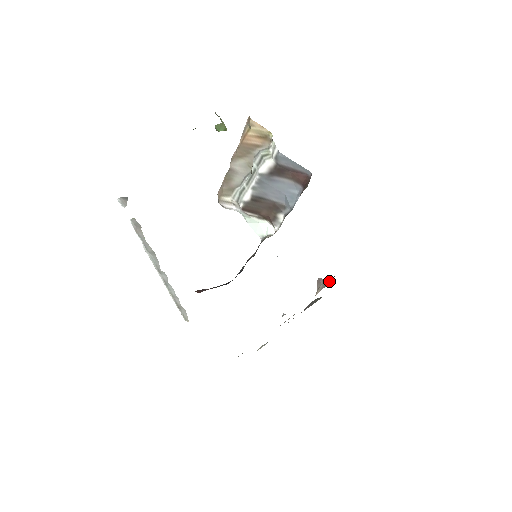
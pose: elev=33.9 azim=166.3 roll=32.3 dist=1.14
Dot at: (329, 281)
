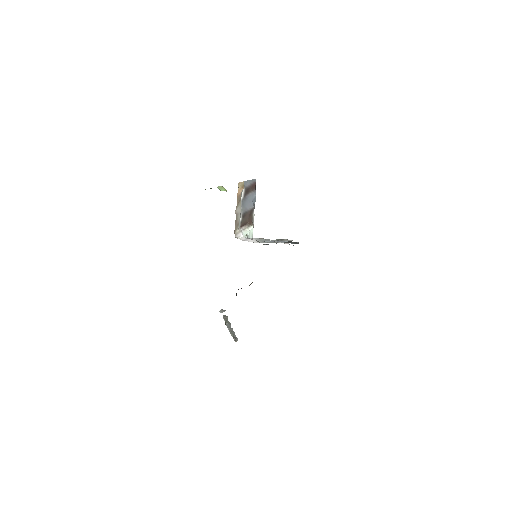
Dot at: occluded
